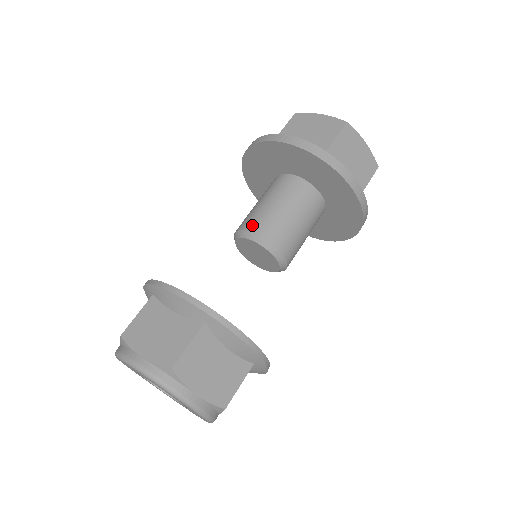
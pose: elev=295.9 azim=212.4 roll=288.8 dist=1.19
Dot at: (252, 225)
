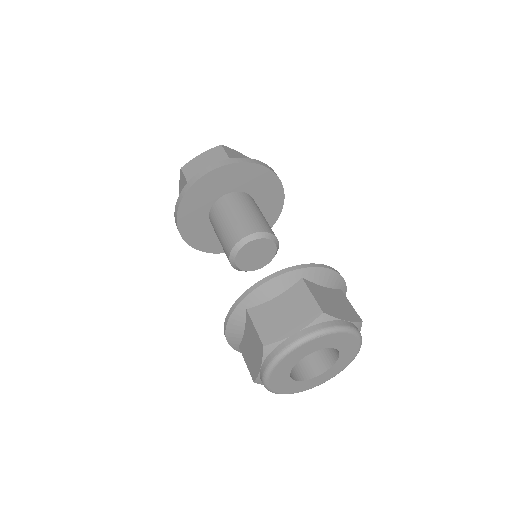
Dot at: (239, 234)
